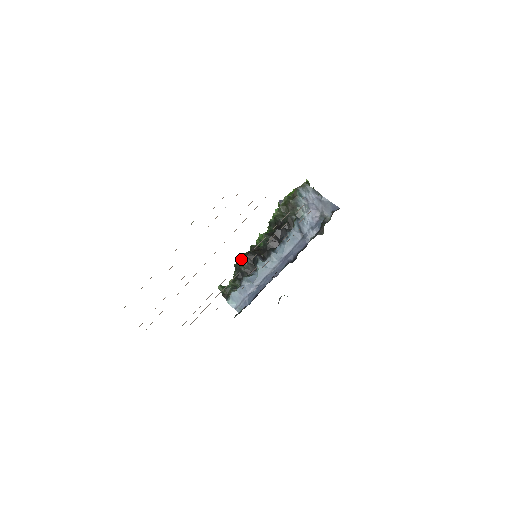
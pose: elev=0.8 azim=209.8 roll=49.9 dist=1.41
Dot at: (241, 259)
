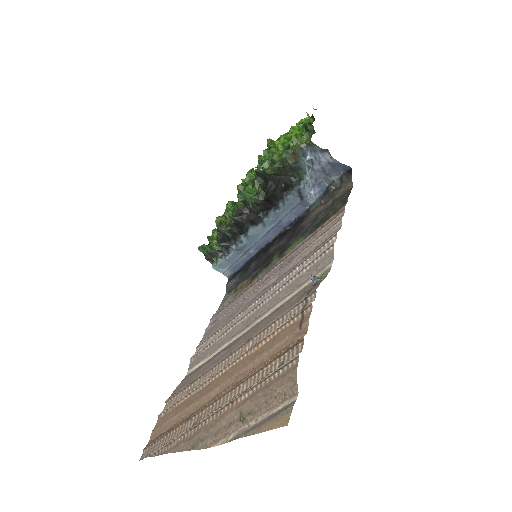
Dot at: (226, 224)
